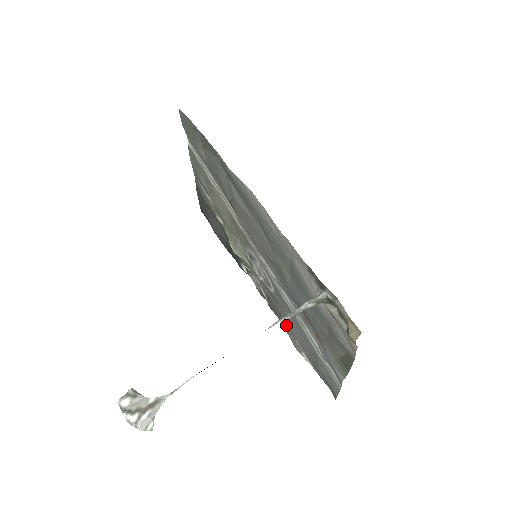
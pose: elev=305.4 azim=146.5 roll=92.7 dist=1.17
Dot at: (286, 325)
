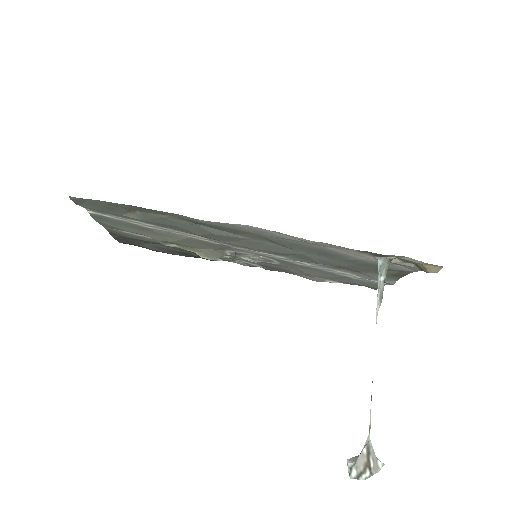
Dot at: (299, 274)
